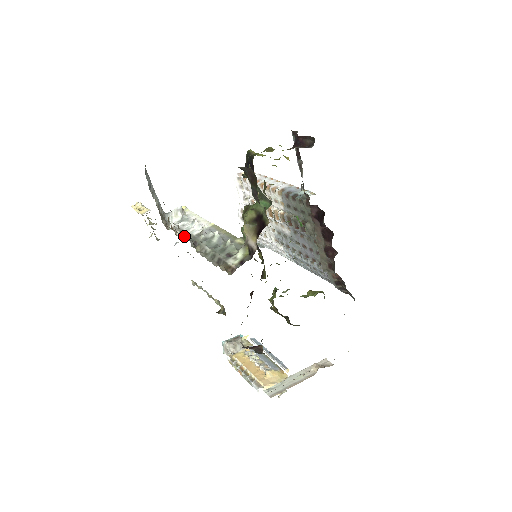
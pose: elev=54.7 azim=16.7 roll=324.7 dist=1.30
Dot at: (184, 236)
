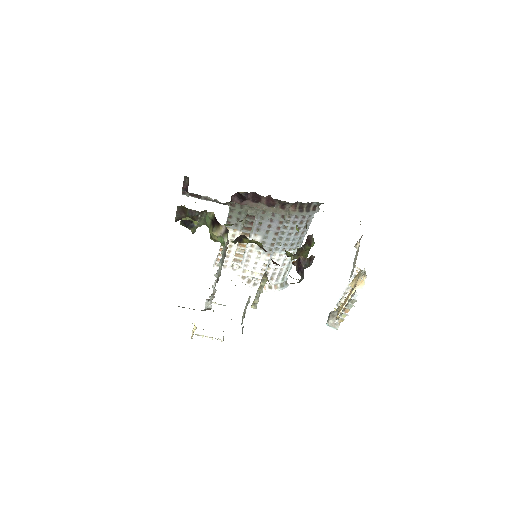
Dot at: occluded
